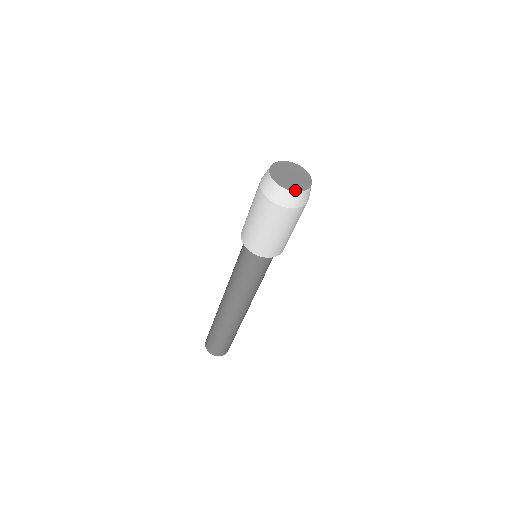
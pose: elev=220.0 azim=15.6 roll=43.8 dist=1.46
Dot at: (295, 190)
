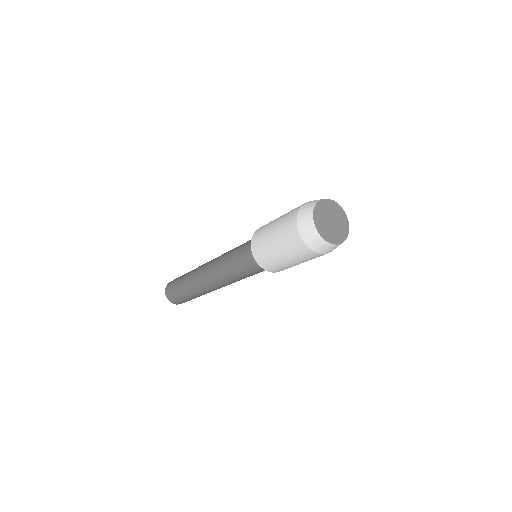
Dot at: (325, 238)
